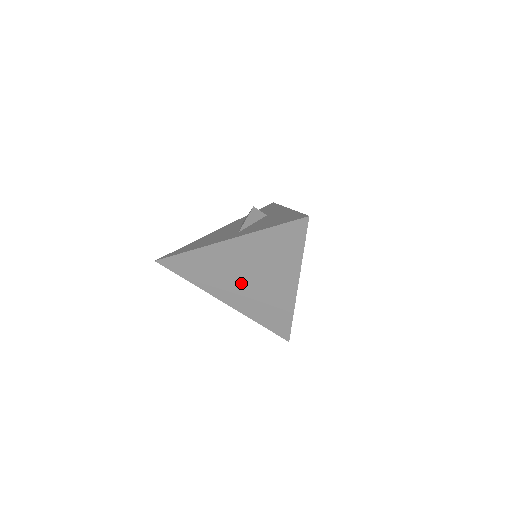
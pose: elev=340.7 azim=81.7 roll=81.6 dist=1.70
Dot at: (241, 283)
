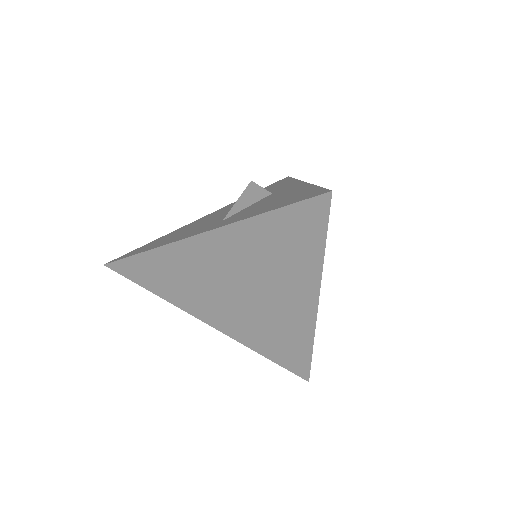
Dot at: (231, 299)
